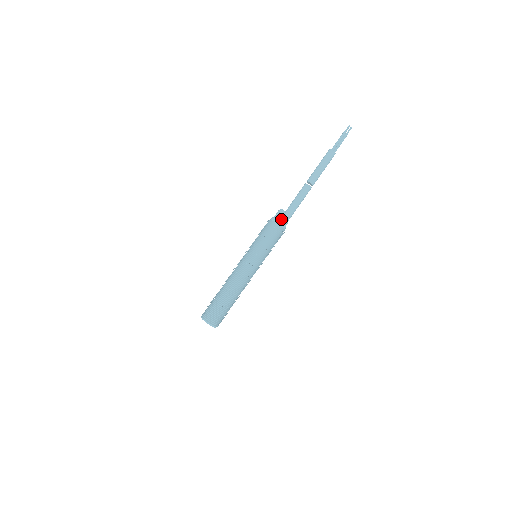
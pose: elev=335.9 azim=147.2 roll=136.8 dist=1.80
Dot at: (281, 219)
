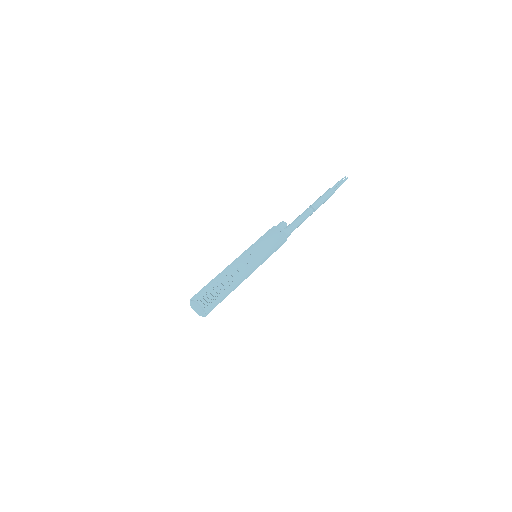
Dot at: occluded
